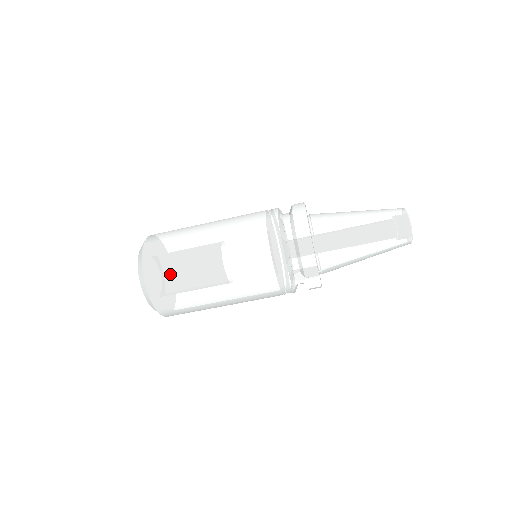
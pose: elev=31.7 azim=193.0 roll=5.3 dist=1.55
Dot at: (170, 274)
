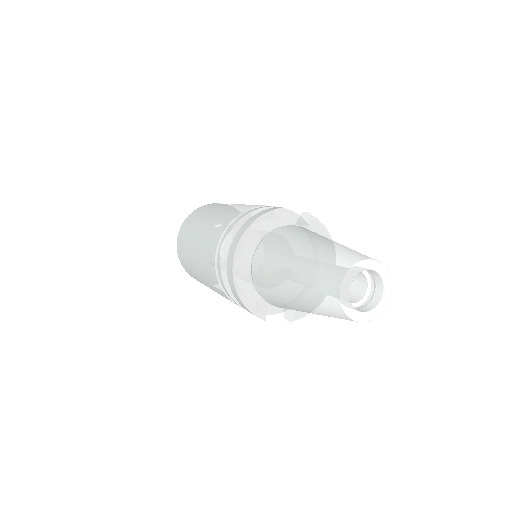
Dot at: (187, 266)
